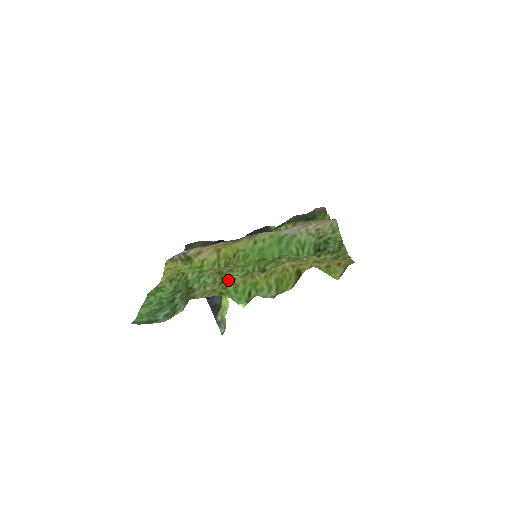
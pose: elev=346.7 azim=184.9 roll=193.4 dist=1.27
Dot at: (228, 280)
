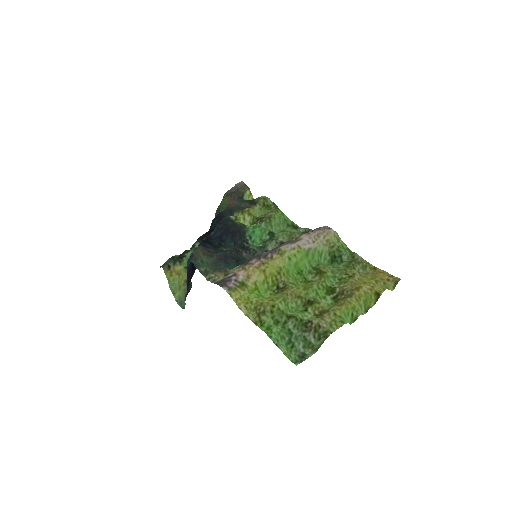
Dot at: (338, 310)
